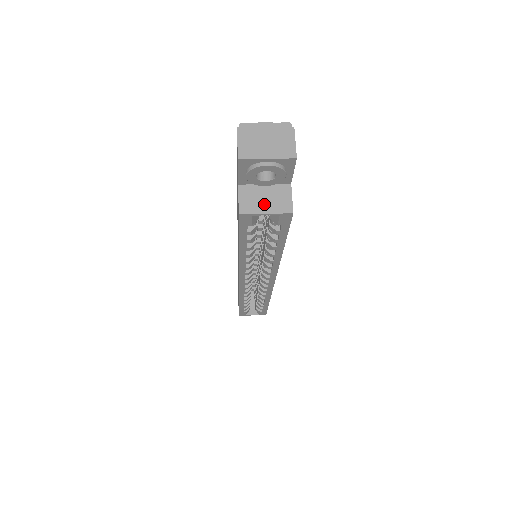
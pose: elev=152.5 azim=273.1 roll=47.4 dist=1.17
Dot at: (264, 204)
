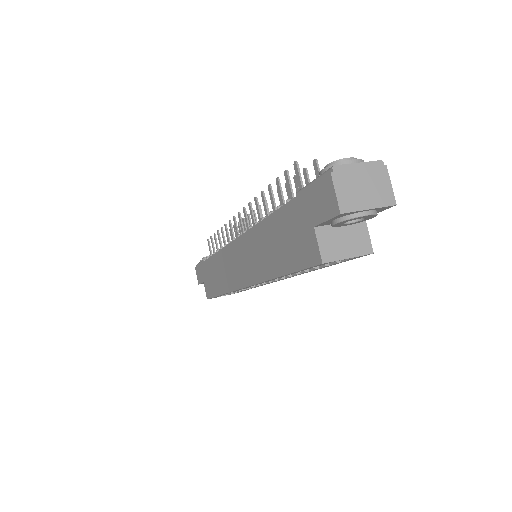
Dot at: (344, 247)
